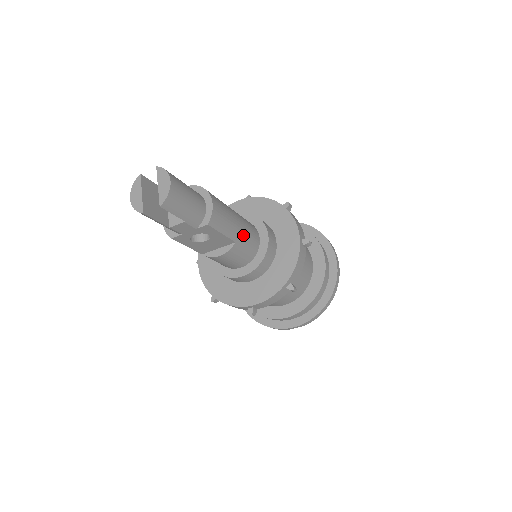
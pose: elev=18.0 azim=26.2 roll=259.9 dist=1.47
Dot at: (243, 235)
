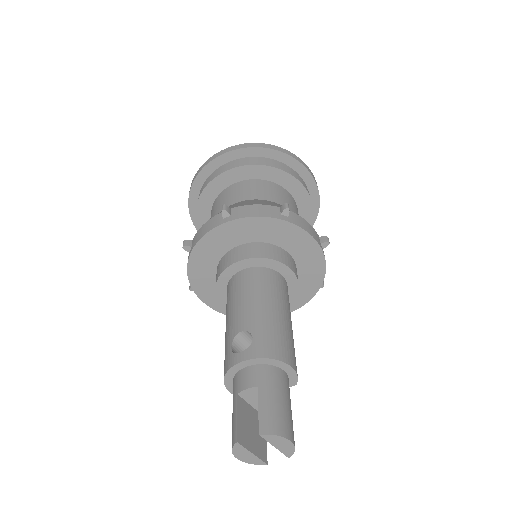
Dot at: (290, 316)
